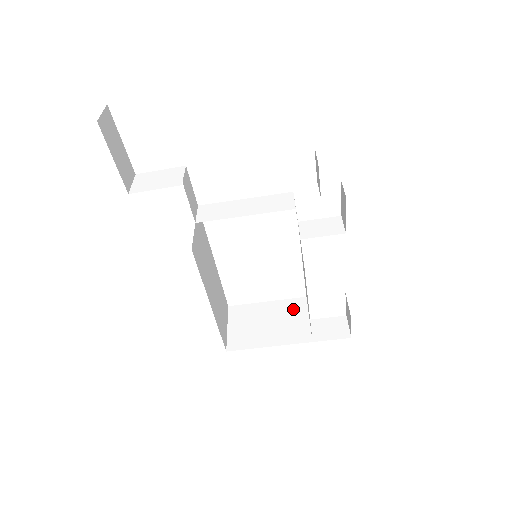
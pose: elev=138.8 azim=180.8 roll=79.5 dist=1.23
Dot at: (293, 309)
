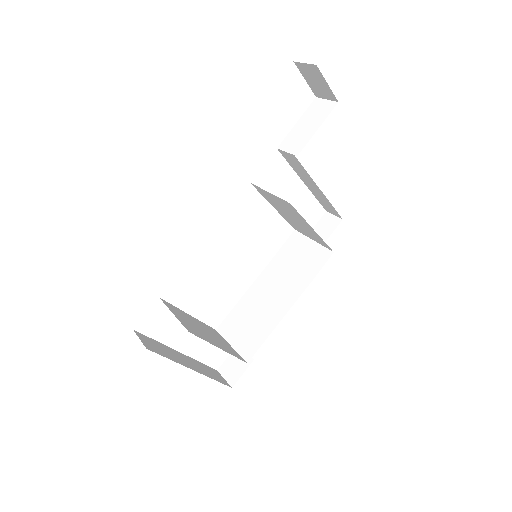
Dot at: (214, 332)
